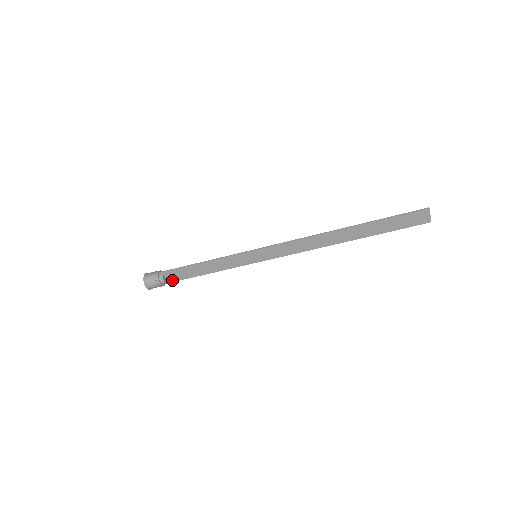
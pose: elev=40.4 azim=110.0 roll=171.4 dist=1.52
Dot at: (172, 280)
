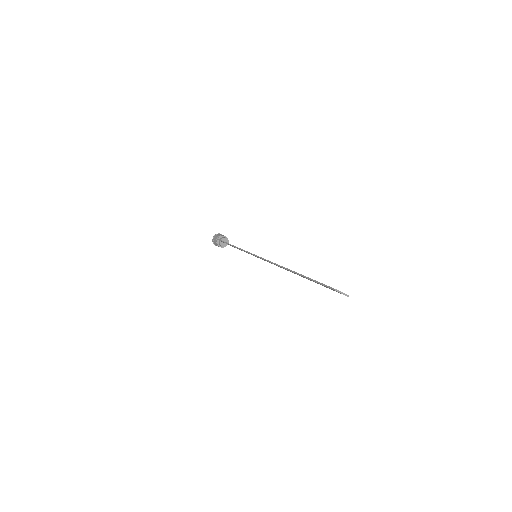
Dot at: occluded
